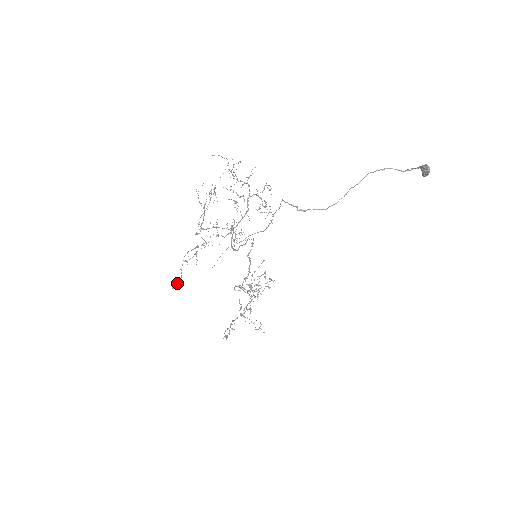
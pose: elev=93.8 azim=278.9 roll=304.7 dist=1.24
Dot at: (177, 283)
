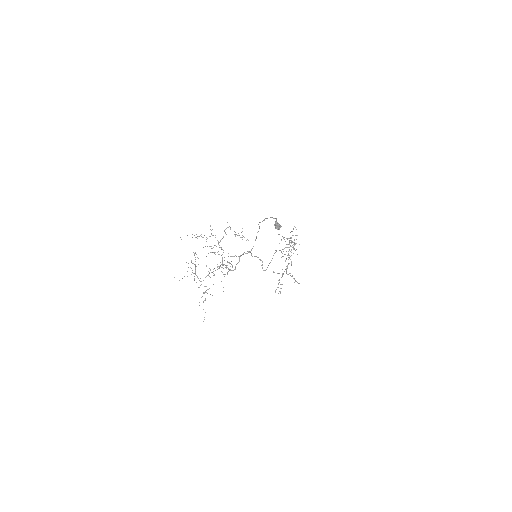
Dot at: (204, 317)
